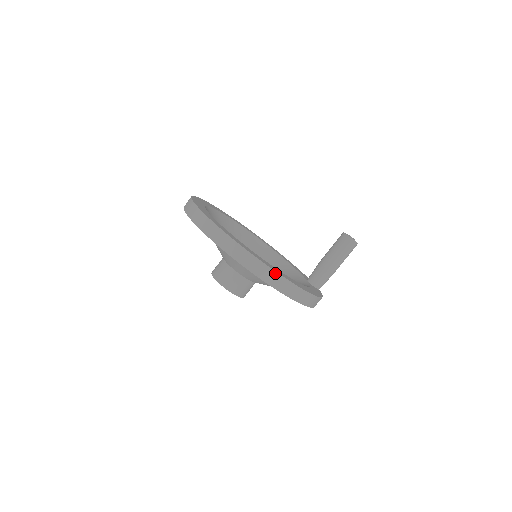
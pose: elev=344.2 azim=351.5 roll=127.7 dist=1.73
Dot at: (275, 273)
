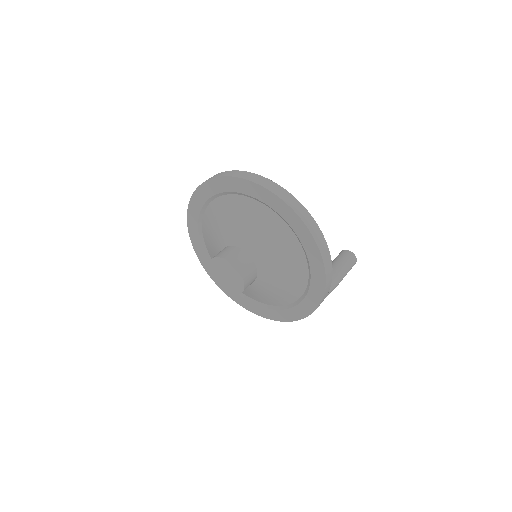
Dot at: (283, 190)
